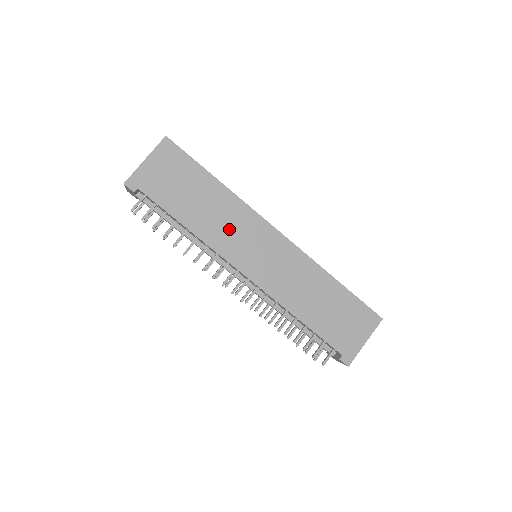
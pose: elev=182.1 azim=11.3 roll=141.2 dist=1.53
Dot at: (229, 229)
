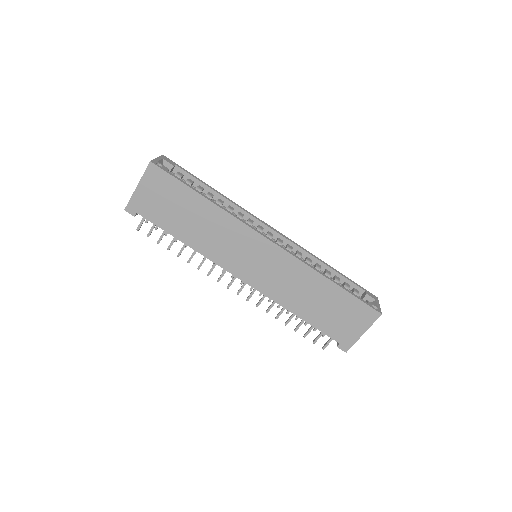
Dot at: (222, 242)
